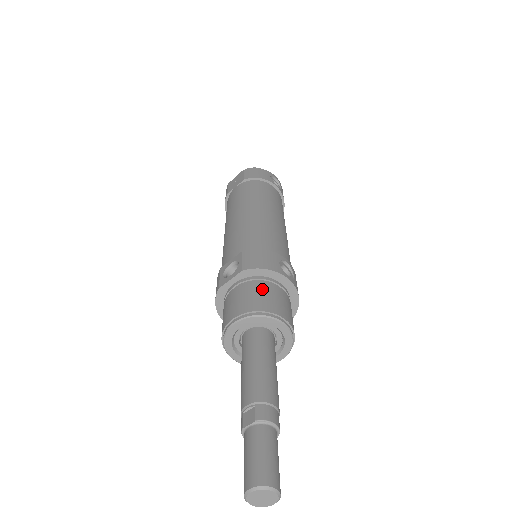
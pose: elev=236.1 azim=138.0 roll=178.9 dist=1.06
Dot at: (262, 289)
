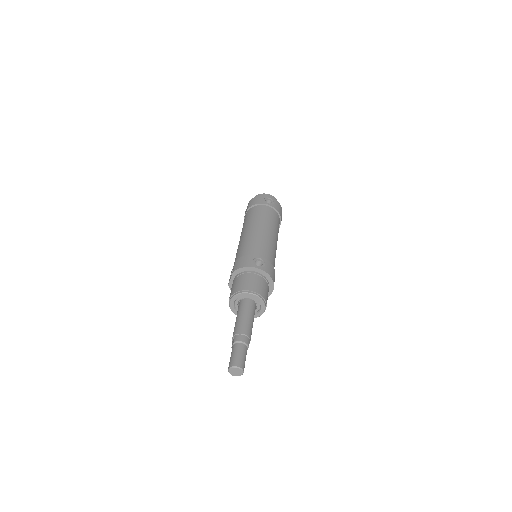
Dot at: (242, 279)
